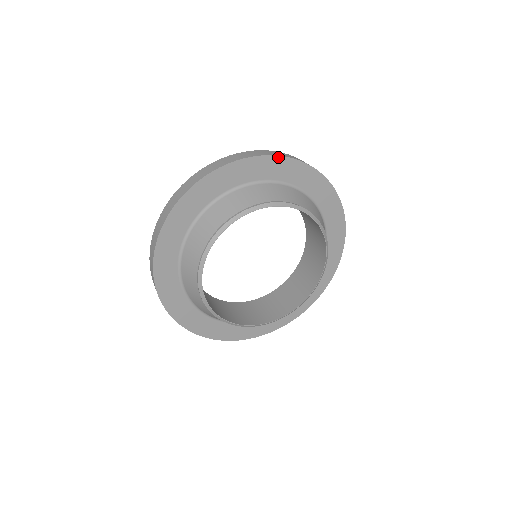
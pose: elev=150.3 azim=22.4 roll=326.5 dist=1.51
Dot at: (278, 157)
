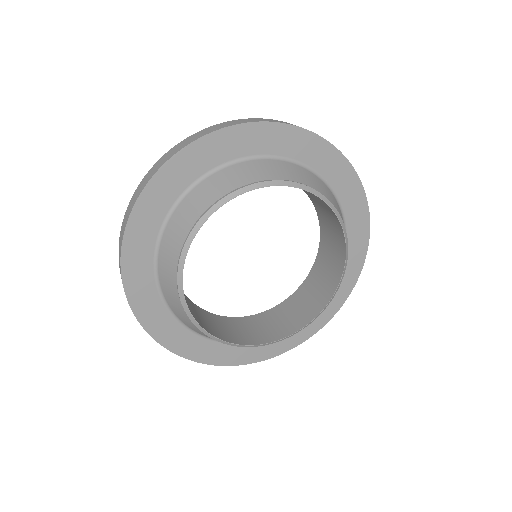
Dot at: (358, 180)
